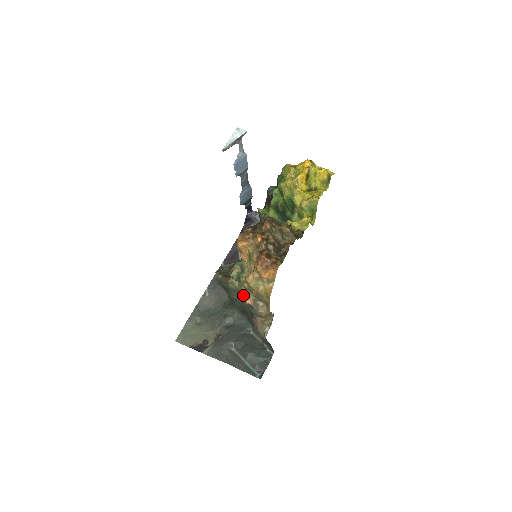
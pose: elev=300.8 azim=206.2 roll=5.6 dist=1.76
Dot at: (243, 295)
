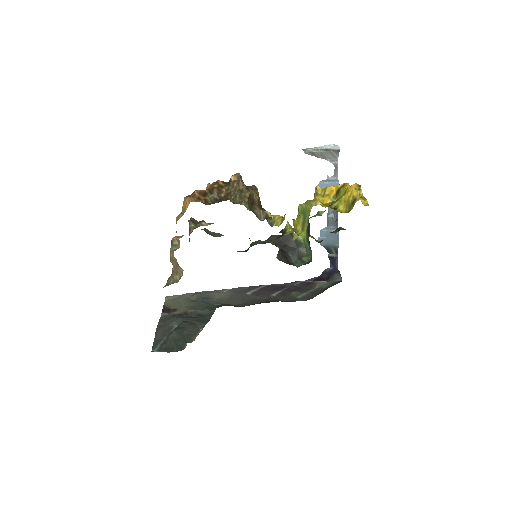
Dot at: occluded
